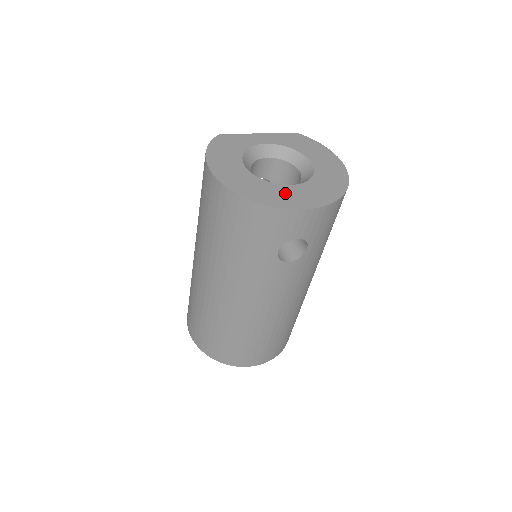
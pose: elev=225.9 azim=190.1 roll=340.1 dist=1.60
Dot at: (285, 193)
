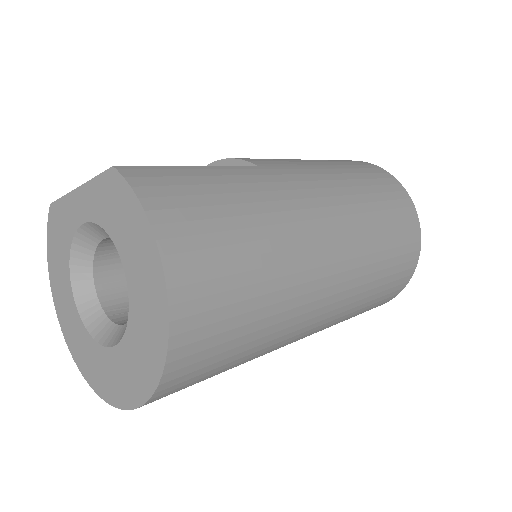
Dot at: (102, 366)
